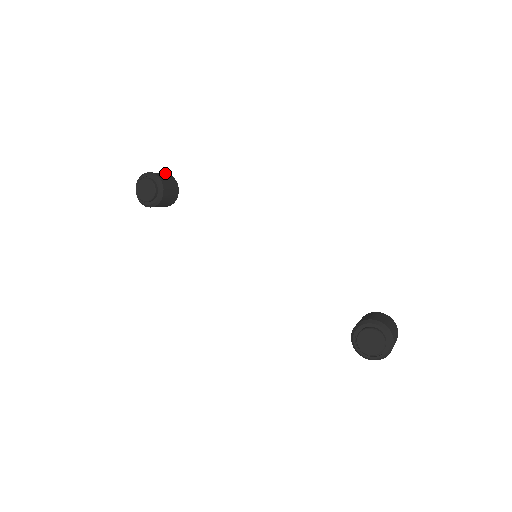
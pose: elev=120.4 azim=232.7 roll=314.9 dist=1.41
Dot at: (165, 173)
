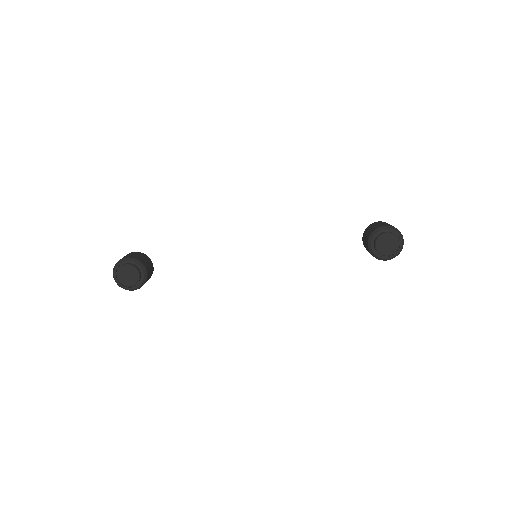
Dot at: occluded
